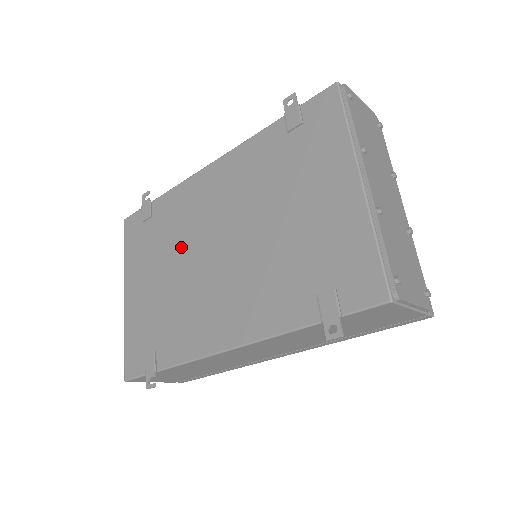
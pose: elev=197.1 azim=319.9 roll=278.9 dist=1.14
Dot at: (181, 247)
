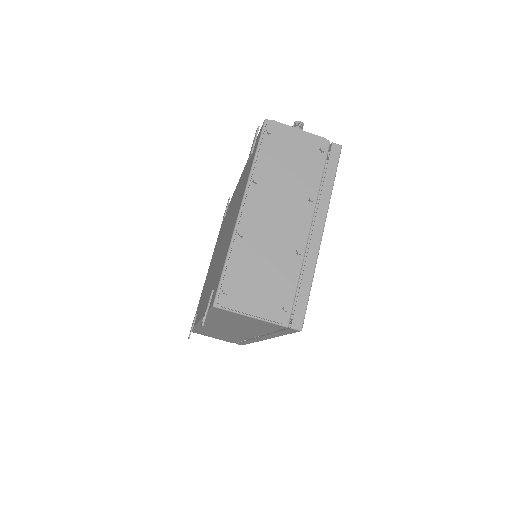
Dot at: occluded
